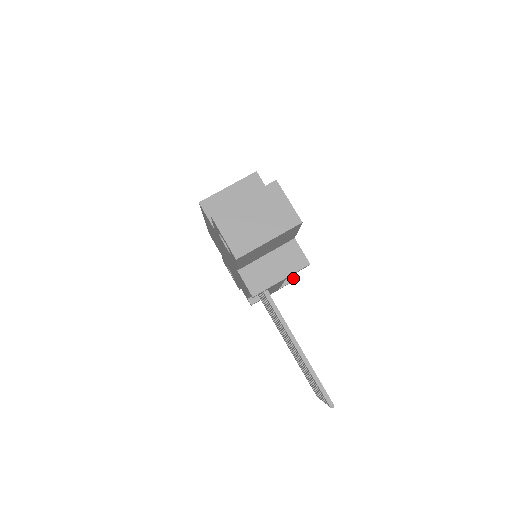
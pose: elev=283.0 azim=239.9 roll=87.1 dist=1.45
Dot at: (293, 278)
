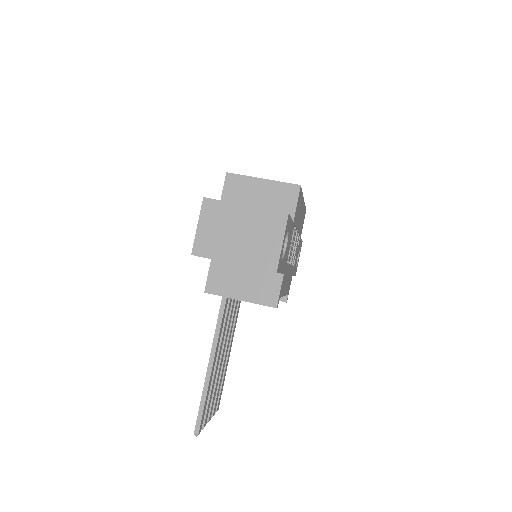
Dot at: (283, 299)
